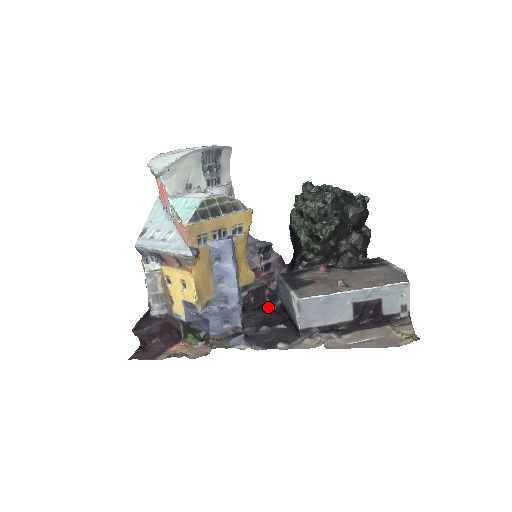
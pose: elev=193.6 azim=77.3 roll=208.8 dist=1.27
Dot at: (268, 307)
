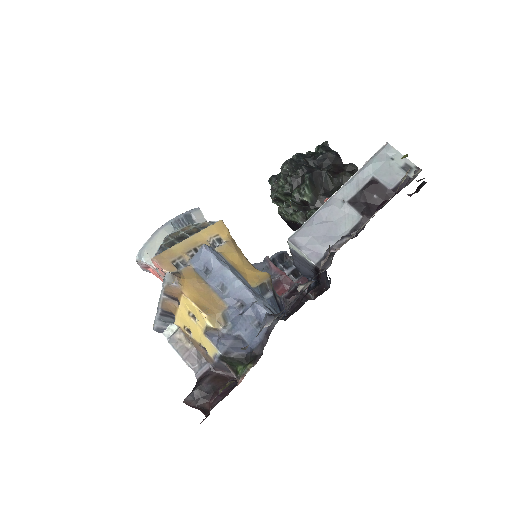
Dot at: occluded
